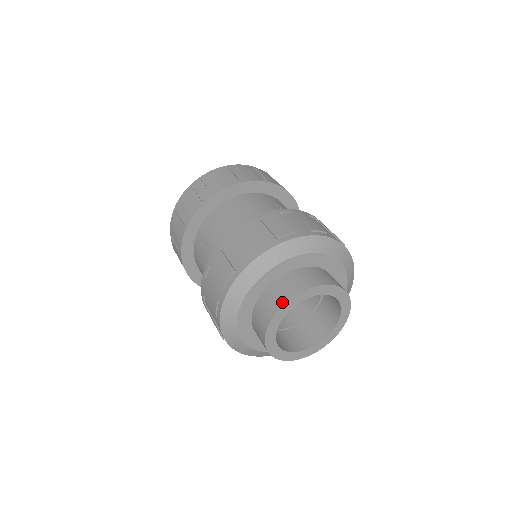
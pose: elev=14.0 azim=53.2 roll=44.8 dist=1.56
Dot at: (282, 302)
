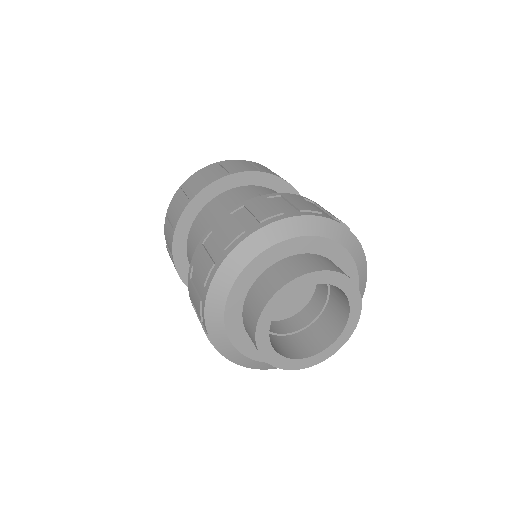
Dot at: (340, 271)
